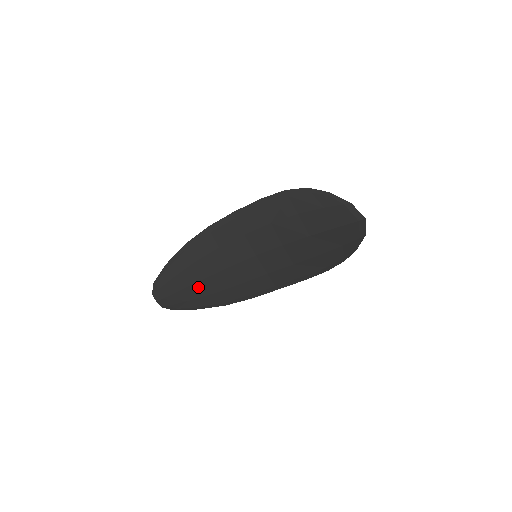
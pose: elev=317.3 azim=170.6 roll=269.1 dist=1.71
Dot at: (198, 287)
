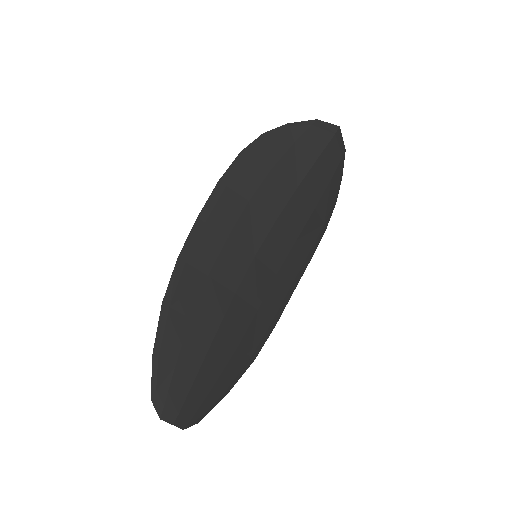
Dot at: (214, 354)
